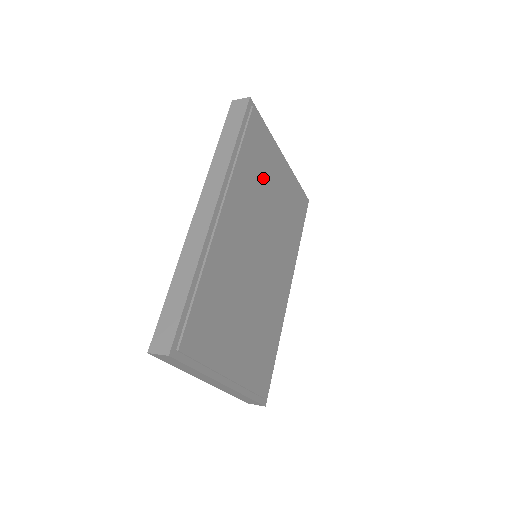
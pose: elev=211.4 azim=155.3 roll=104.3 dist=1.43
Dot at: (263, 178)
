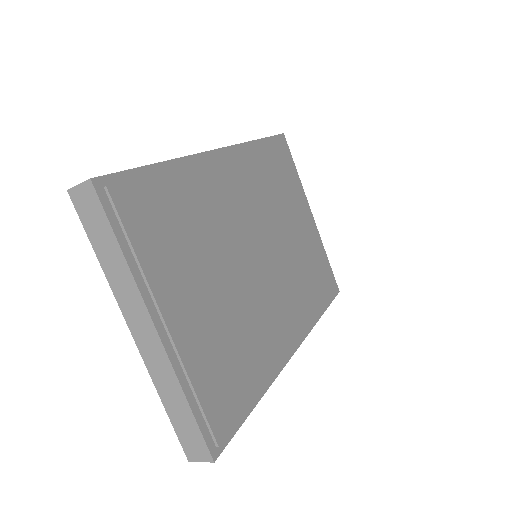
Dot at: (283, 197)
